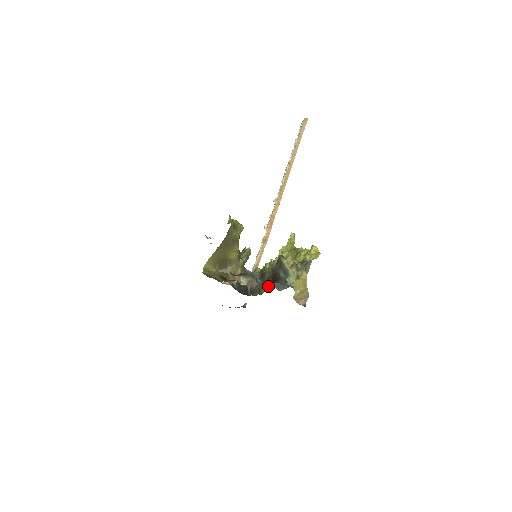
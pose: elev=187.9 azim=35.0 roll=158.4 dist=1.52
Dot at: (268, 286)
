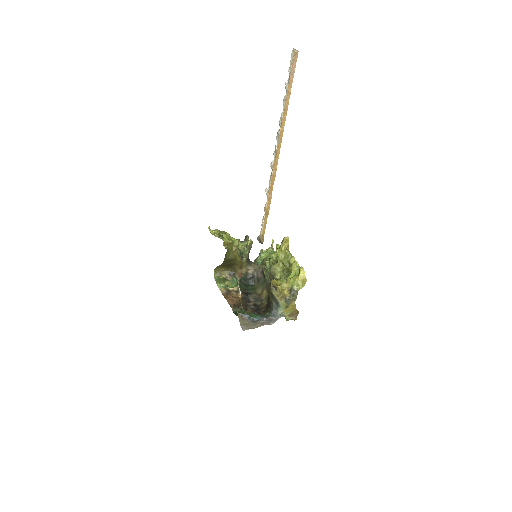
Dot at: (267, 294)
